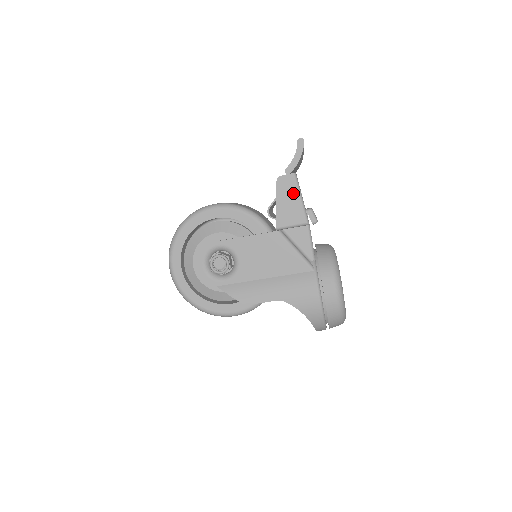
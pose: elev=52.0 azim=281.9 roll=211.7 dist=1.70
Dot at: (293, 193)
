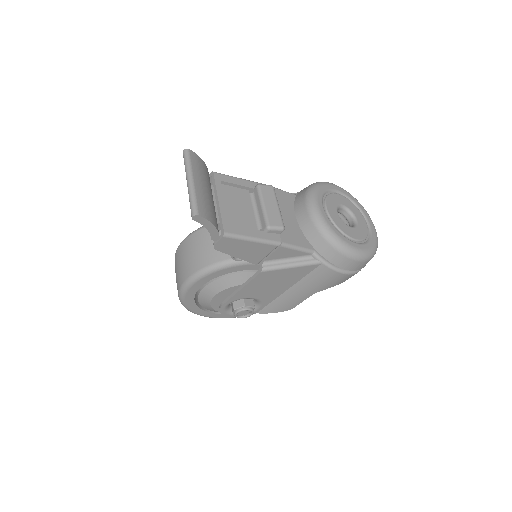
Dot at: (241, 244)
